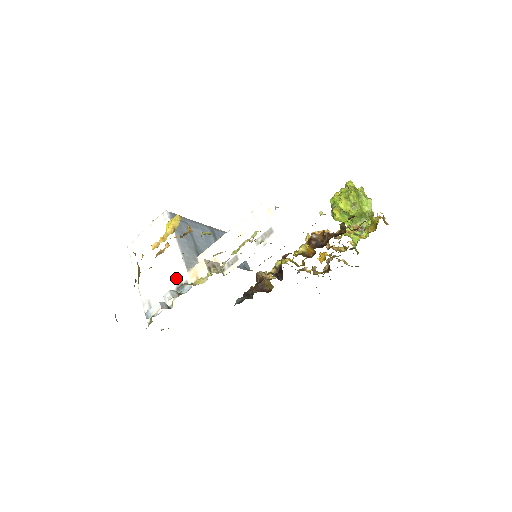
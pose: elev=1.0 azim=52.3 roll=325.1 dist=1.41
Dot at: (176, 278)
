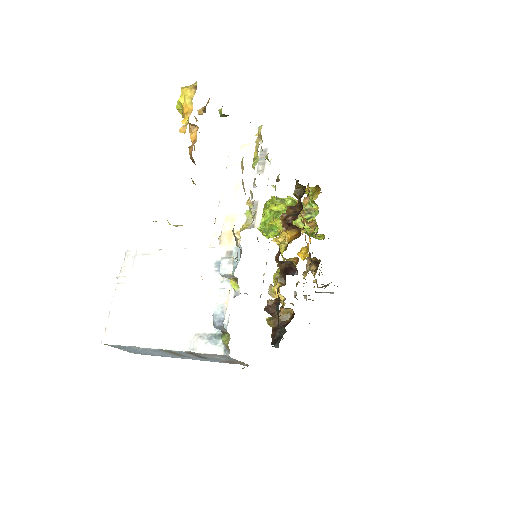
Dot at: (210, 268)
